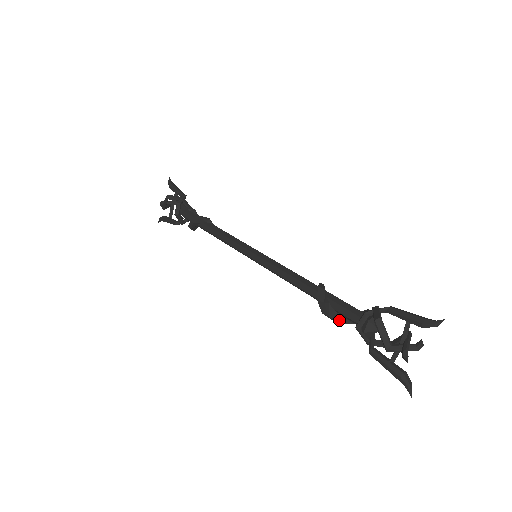
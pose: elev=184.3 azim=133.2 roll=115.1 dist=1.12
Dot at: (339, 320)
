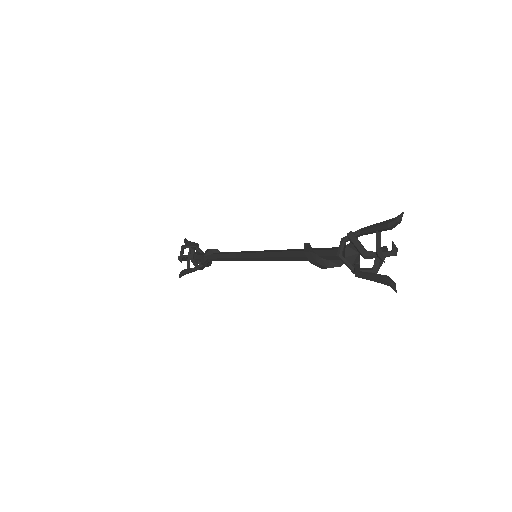
Dot at: (327, 265)
